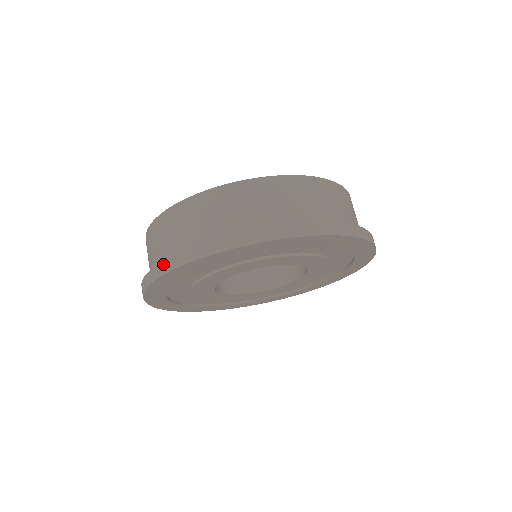
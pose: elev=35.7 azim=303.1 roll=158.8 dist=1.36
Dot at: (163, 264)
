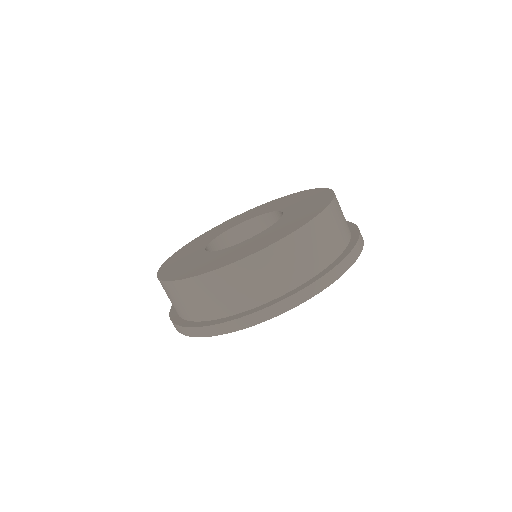
Dot at: occluded
